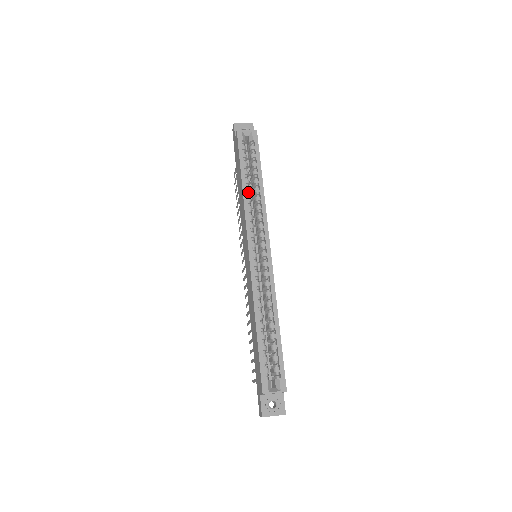
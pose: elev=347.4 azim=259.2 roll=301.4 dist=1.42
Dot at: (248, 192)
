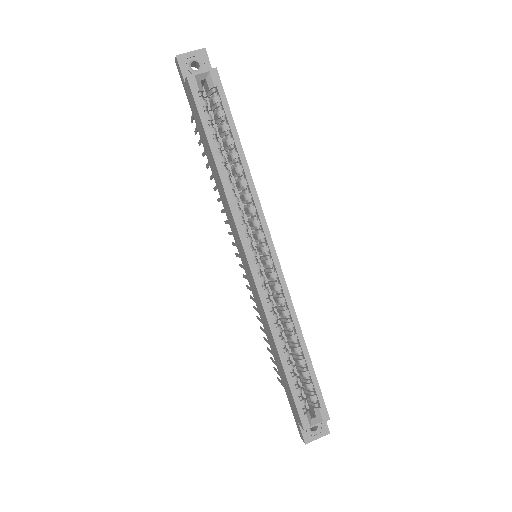
Dot at: (227, 176)
